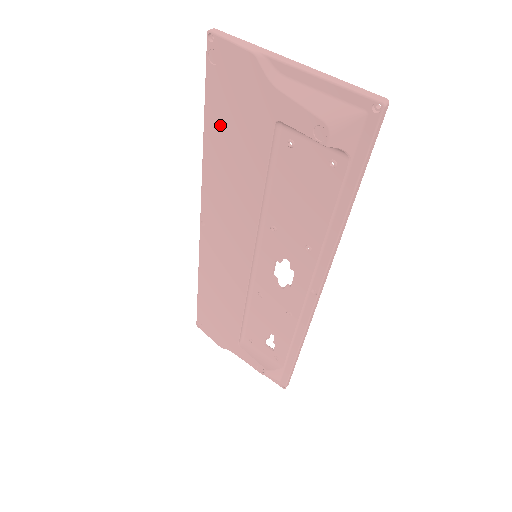
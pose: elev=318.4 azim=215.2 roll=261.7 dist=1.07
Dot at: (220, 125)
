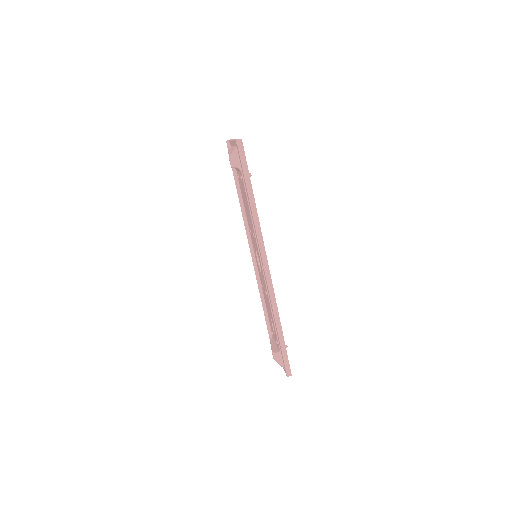
Dot at: occluded
